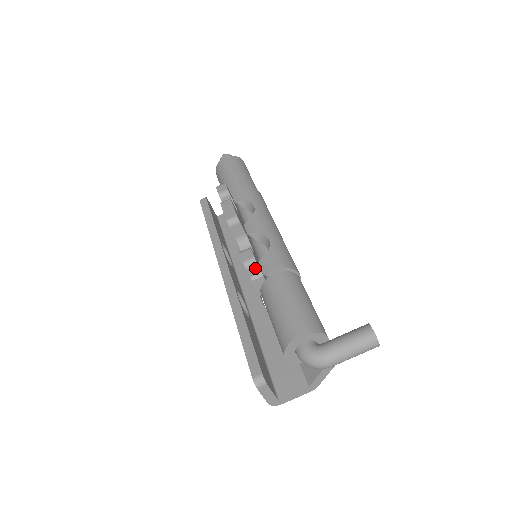
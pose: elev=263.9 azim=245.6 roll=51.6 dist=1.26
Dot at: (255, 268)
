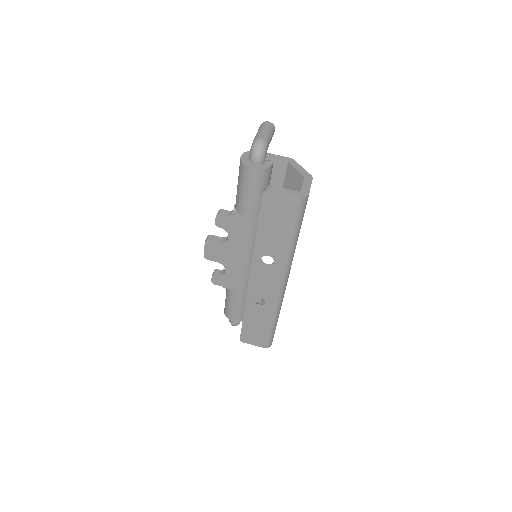
Dot at: (224, 212)
